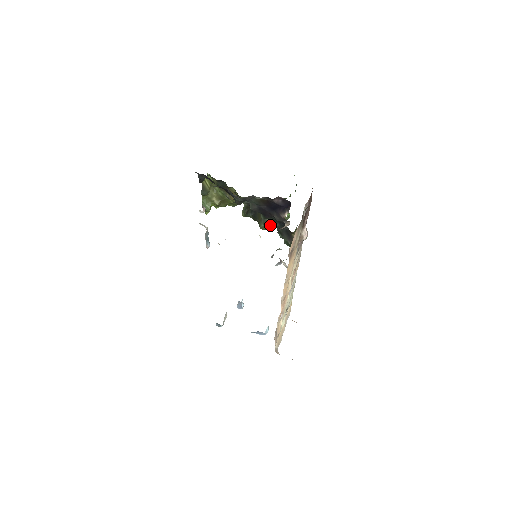
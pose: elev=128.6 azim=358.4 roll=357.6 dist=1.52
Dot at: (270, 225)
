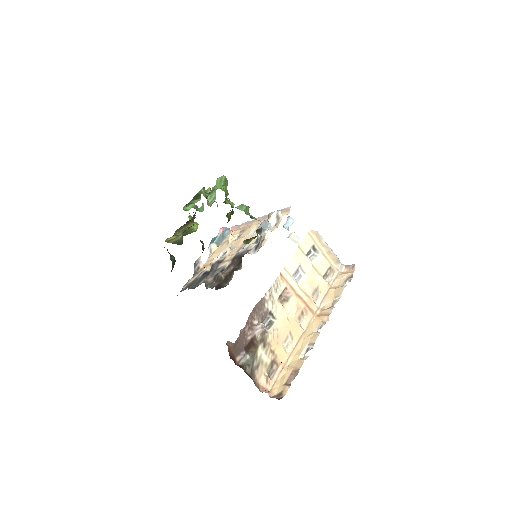
Dot at: (229, 216)
